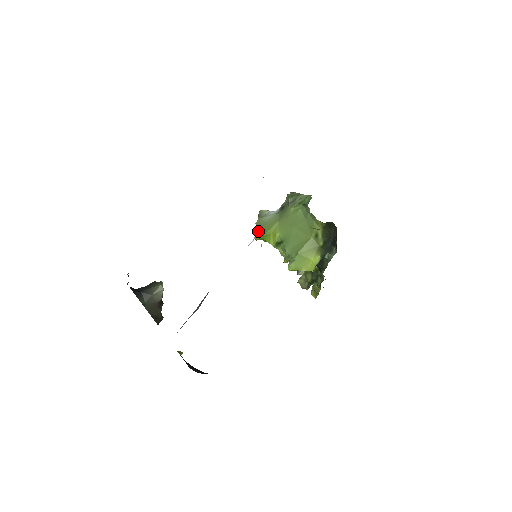
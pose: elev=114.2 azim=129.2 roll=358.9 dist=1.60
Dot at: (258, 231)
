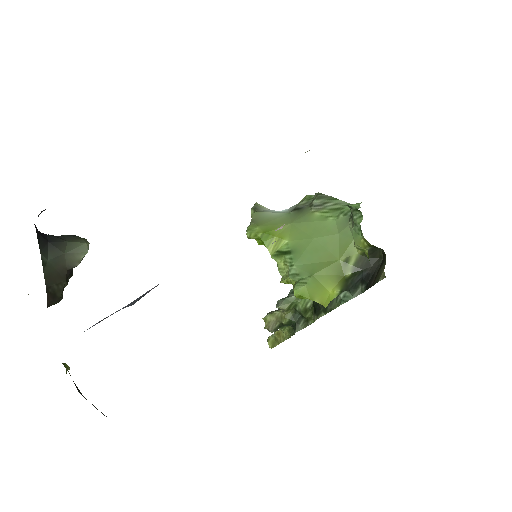
Dot at: (256, 226)
